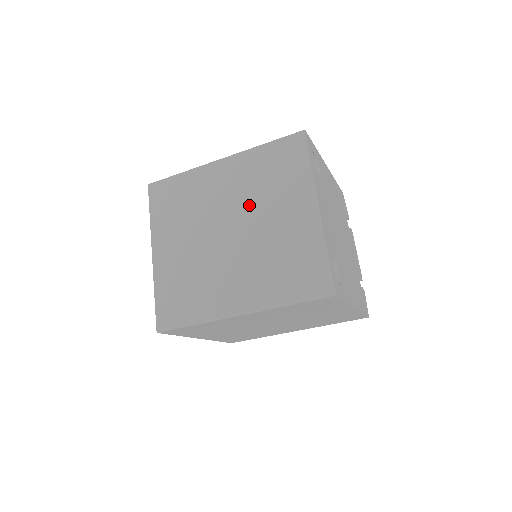
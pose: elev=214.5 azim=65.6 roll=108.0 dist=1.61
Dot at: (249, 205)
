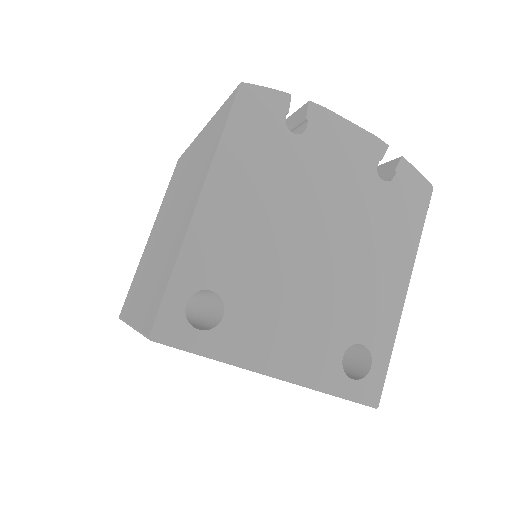
Dot at: occluded
